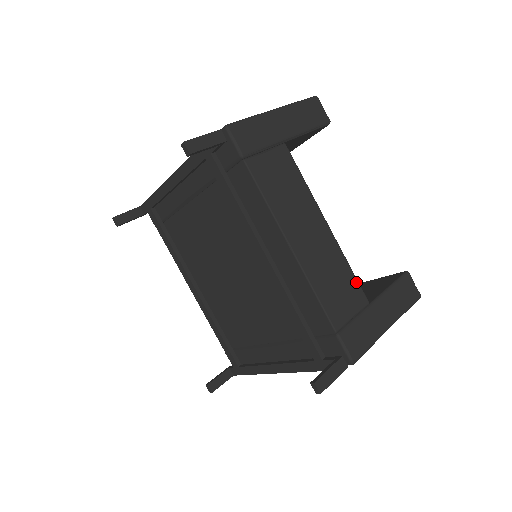
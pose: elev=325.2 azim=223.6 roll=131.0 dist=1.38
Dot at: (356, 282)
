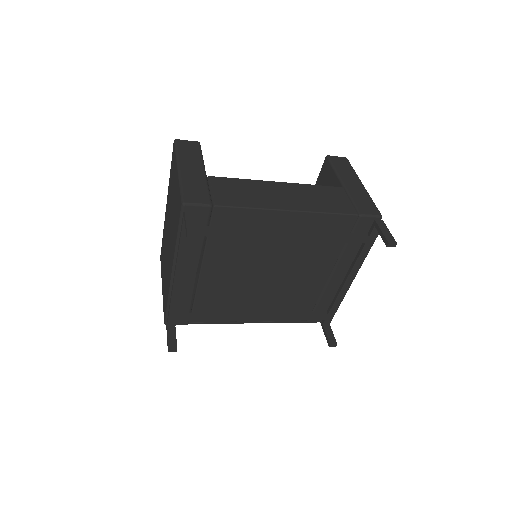
Dot at: (326, 187)
